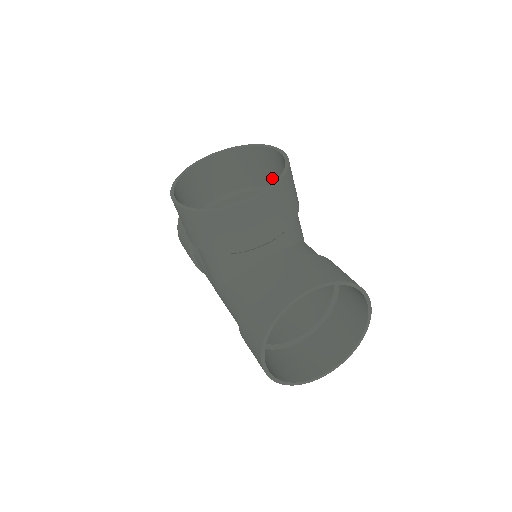
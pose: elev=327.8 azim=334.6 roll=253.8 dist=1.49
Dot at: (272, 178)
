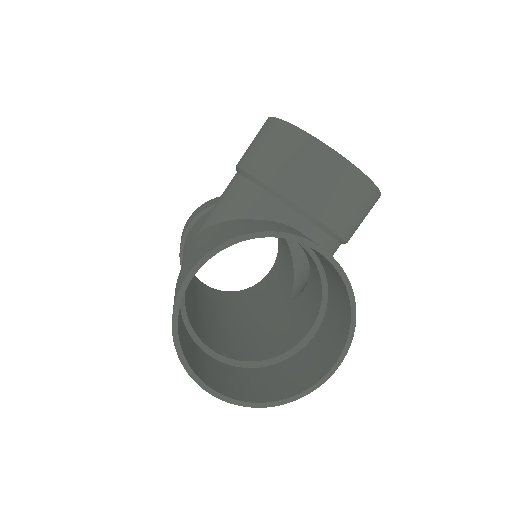
Dot at: occluded
